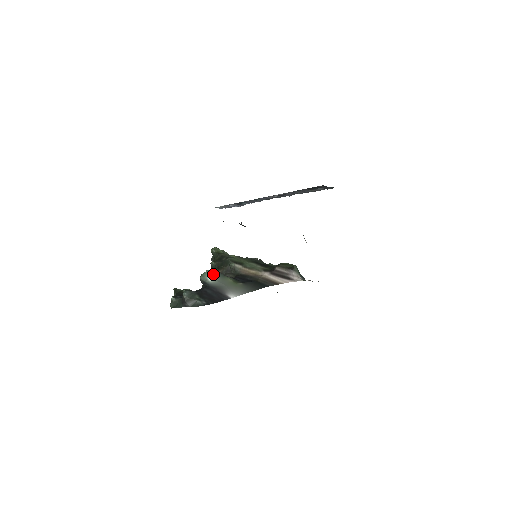
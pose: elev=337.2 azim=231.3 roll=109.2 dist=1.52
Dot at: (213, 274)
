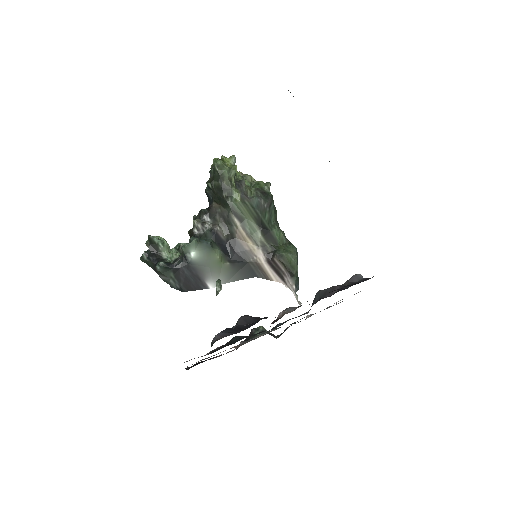
Dot at: (199, 246)
